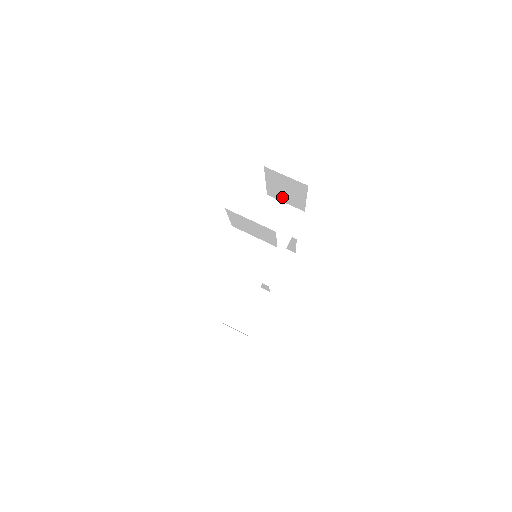
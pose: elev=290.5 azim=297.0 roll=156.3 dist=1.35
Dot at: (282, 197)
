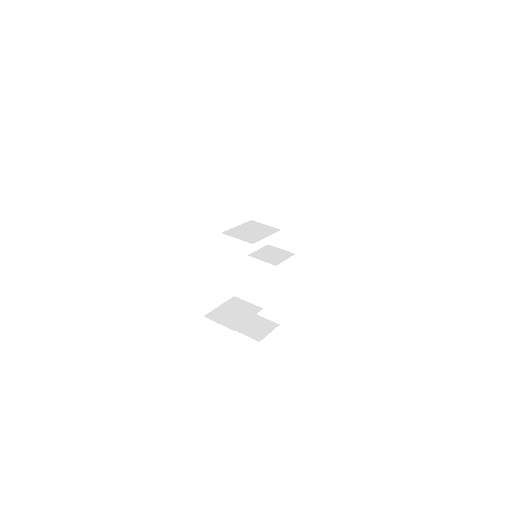
Dot at: (280, 240)
